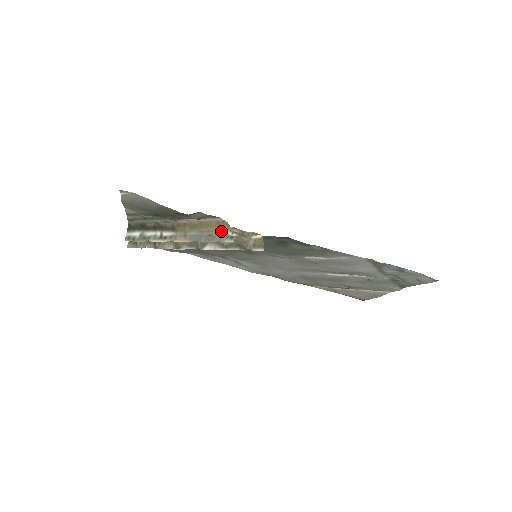
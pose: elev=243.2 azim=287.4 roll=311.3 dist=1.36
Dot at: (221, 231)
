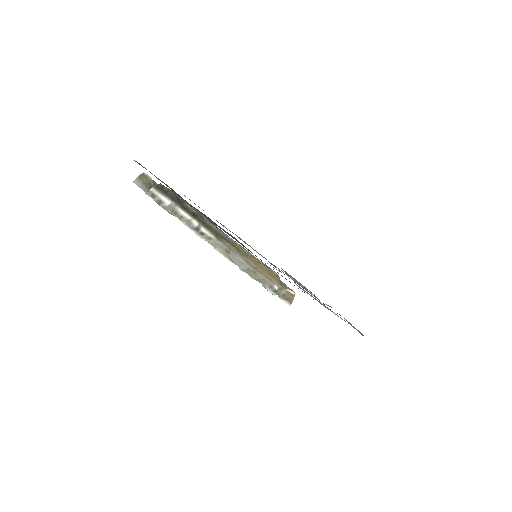
Dot at: (268, 278)
